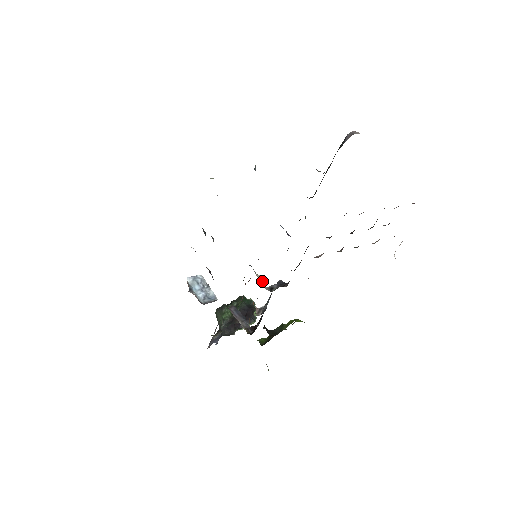
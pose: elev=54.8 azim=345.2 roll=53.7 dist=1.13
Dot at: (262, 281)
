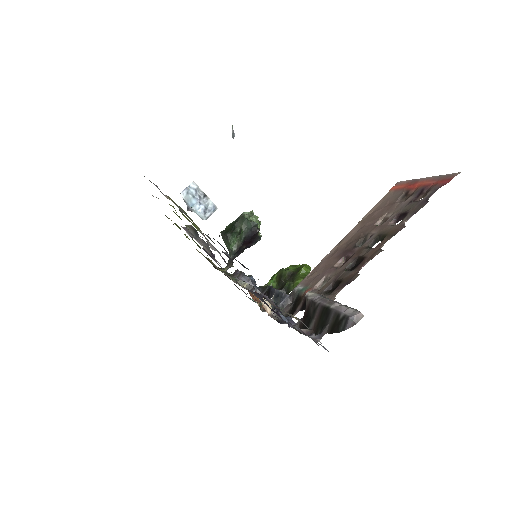
Dot at: (268, 307)
